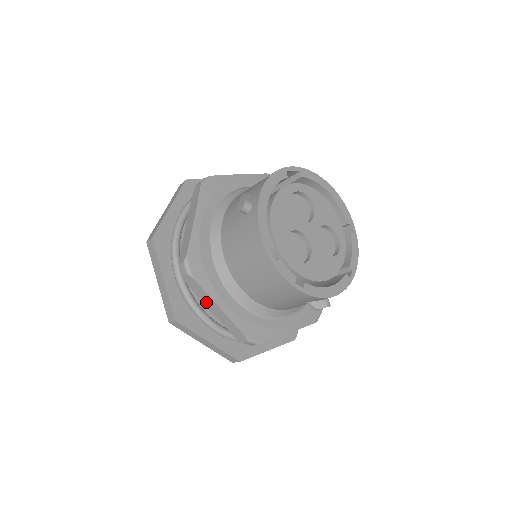
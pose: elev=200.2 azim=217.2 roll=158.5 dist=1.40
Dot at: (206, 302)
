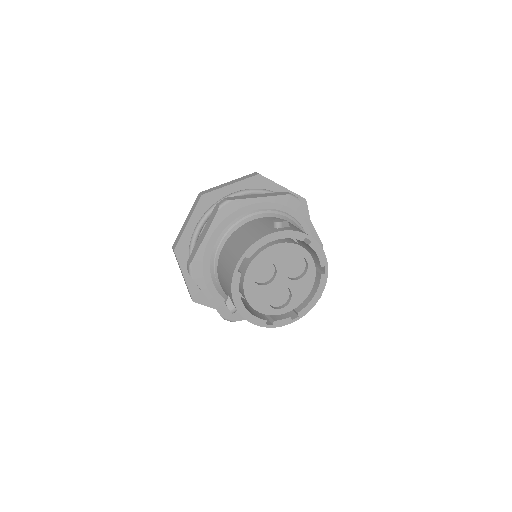
Dot at: occluded
